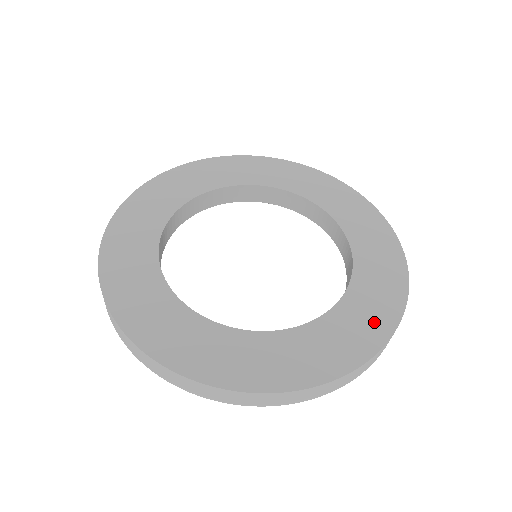
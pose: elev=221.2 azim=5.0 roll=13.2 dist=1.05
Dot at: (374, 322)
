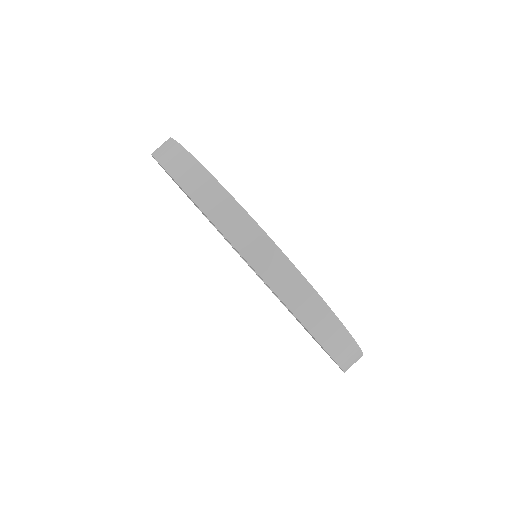
Dot at: occluded
